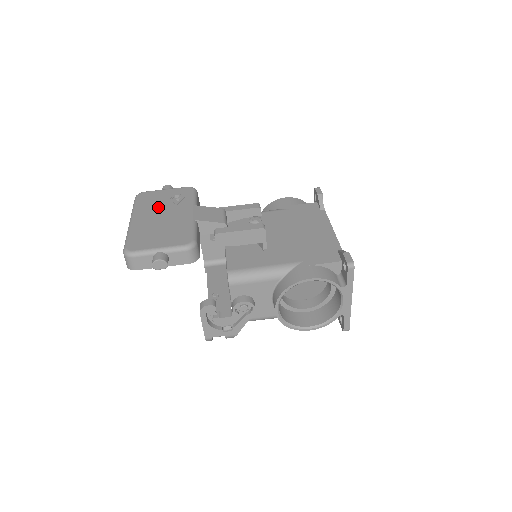
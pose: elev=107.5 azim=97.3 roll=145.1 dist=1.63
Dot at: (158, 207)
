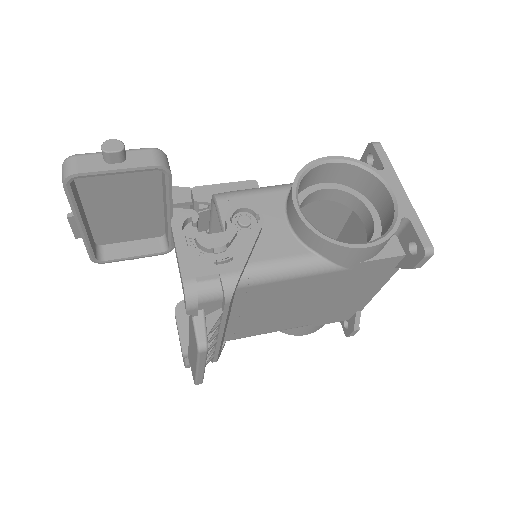
Dot at: (119, 215)
